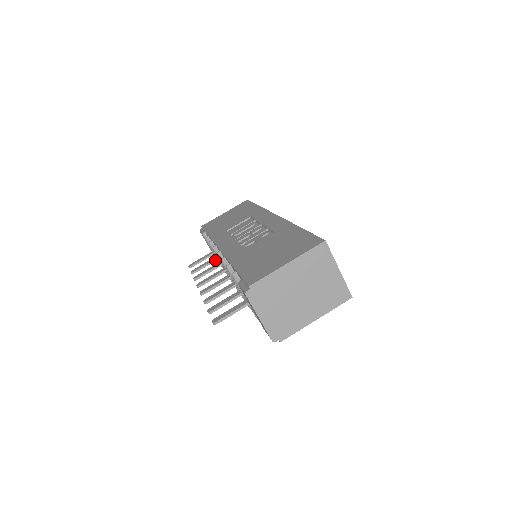
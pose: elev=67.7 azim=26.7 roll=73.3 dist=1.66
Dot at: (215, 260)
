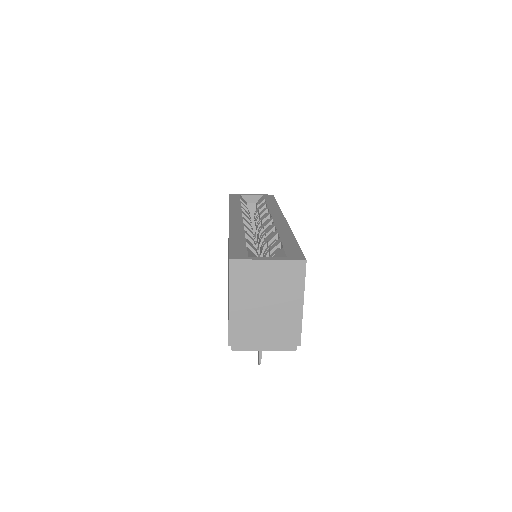
Dot at: occluded
